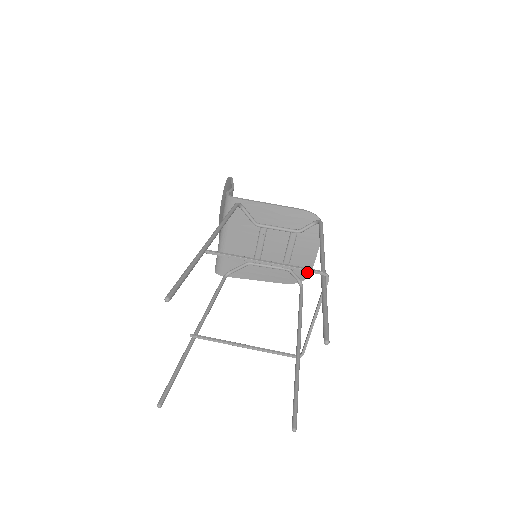
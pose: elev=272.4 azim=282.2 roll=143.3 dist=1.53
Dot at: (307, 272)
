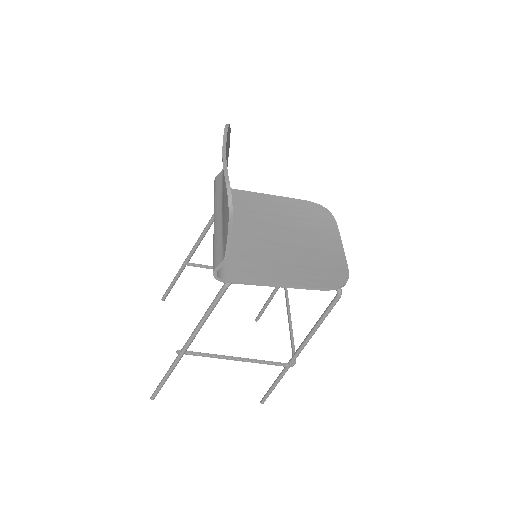
Dot at: (331, 224)
